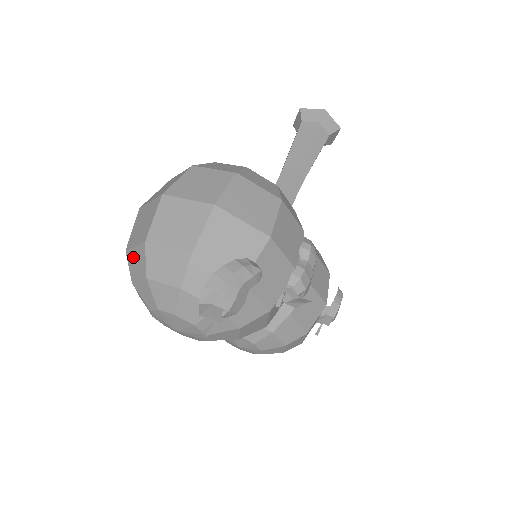
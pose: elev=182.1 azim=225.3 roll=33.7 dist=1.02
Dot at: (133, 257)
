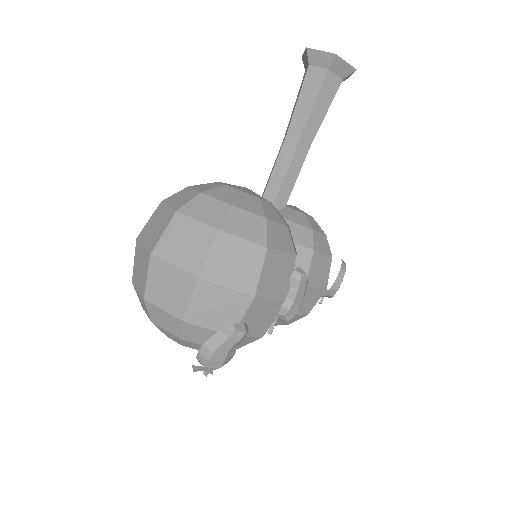
Dot at: (138, 295)
